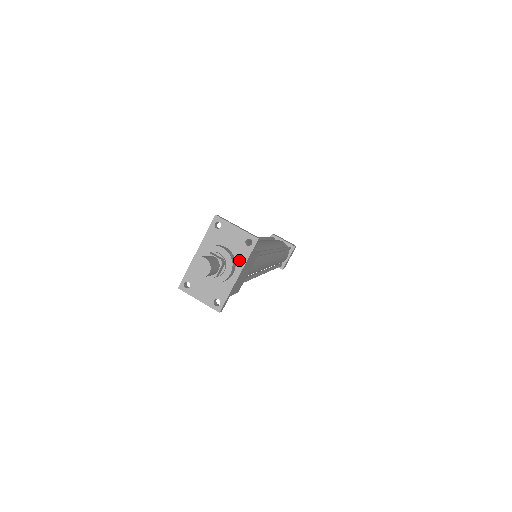
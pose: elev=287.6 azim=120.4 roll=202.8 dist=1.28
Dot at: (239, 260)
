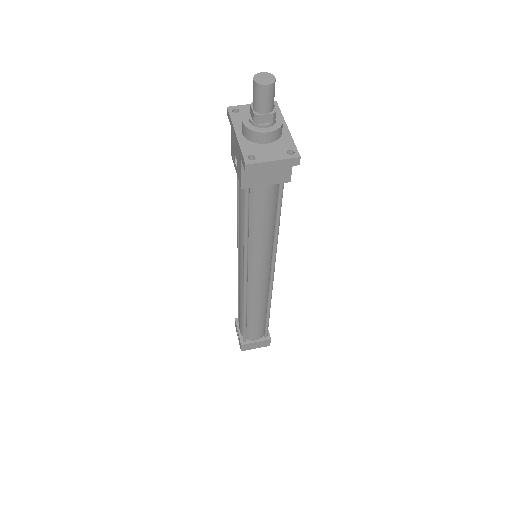
Dot at: occluded
